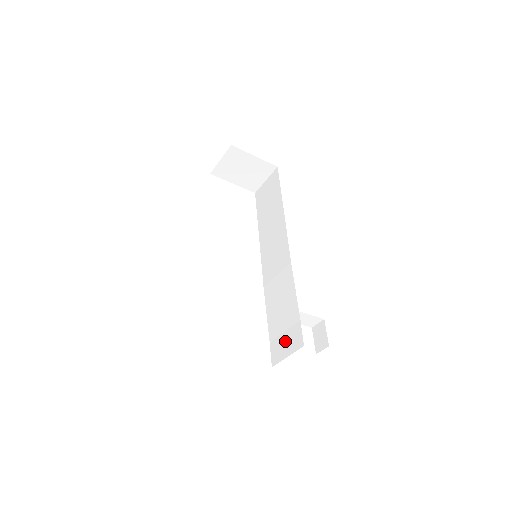
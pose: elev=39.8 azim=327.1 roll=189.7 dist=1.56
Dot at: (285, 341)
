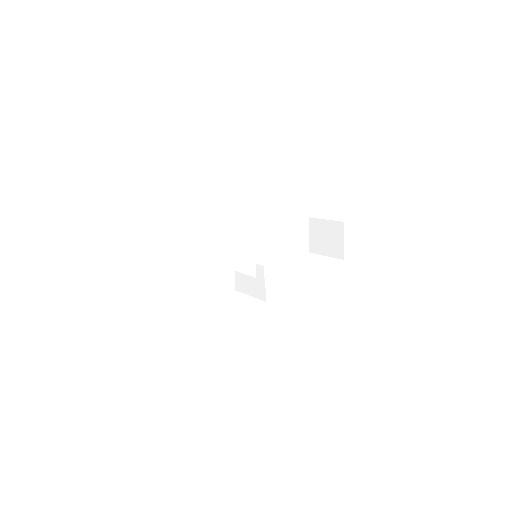
Dot at: occluded
